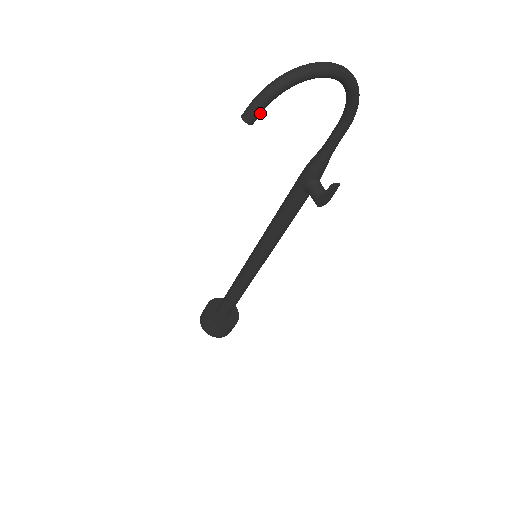
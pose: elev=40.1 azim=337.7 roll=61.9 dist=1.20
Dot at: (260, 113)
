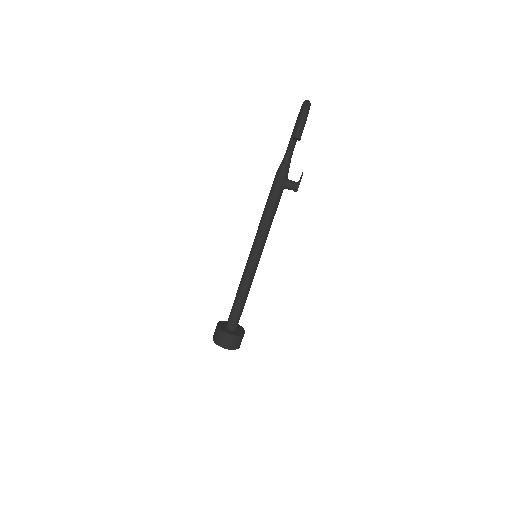
Dot at: (302, 132)
